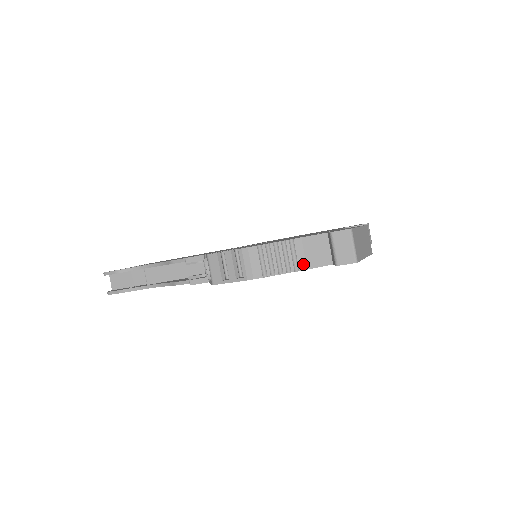
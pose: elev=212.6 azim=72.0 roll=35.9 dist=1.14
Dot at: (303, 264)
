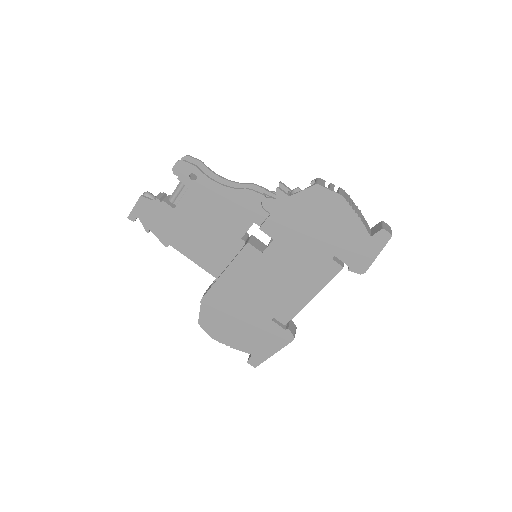
Dot at: (362, 220)
